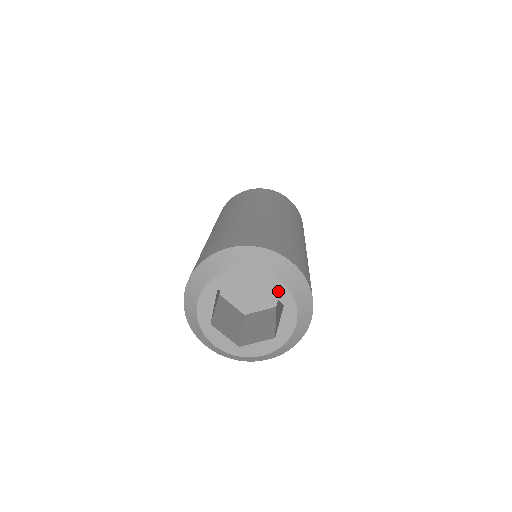
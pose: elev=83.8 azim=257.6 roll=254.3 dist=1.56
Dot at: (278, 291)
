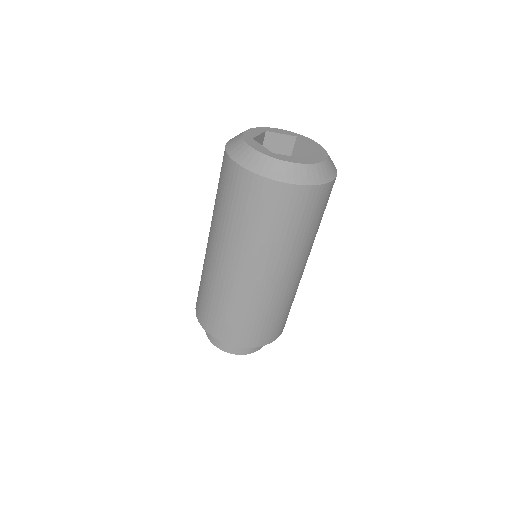
Dot at: (314, 145)
